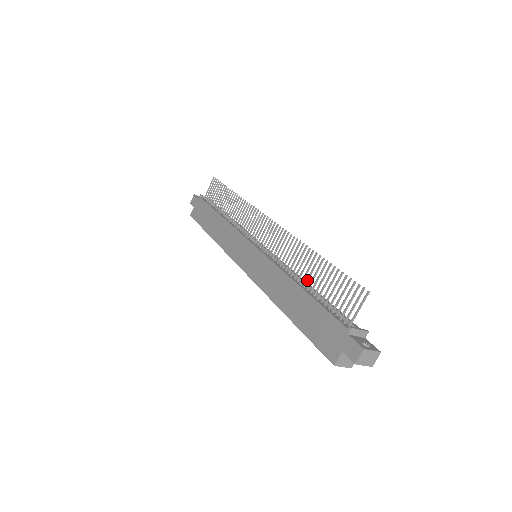
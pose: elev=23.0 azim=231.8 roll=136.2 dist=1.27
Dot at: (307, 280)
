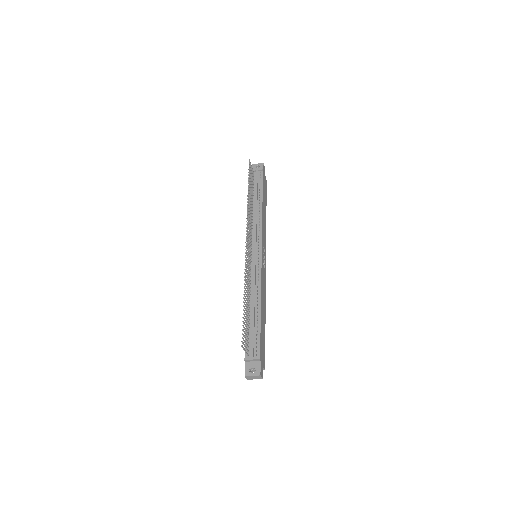
Dot at: (248, 307)
